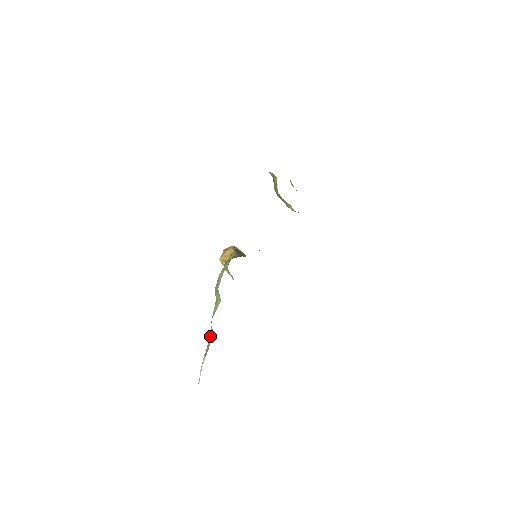
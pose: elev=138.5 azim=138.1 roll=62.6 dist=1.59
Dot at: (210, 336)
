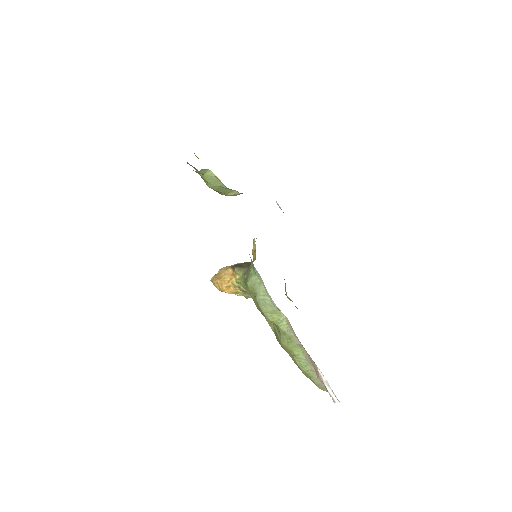
Dot at: (299, 357)
